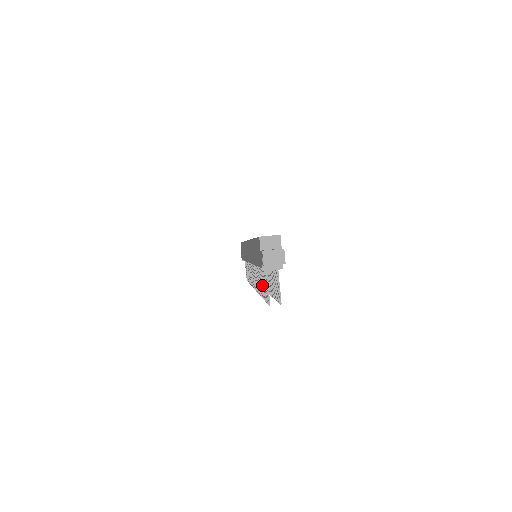
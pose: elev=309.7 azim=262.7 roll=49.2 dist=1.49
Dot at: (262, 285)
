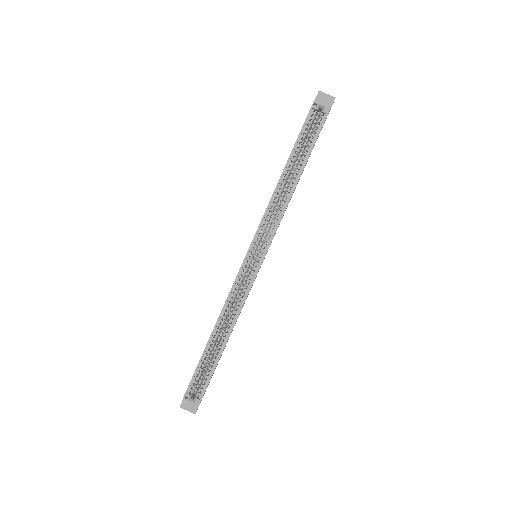
Dot at: occluded
